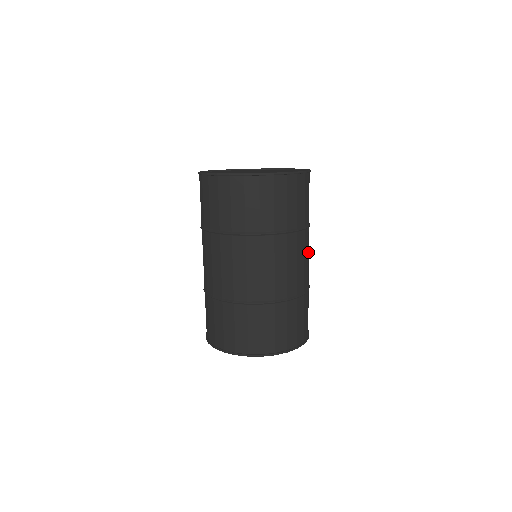
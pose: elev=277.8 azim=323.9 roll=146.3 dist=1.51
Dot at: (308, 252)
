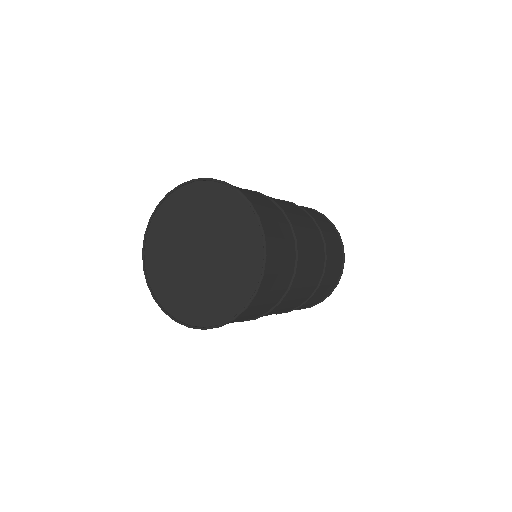
Dot at: (303, 284)
